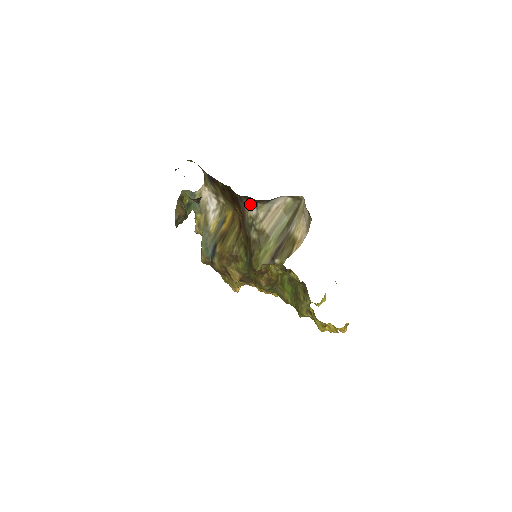
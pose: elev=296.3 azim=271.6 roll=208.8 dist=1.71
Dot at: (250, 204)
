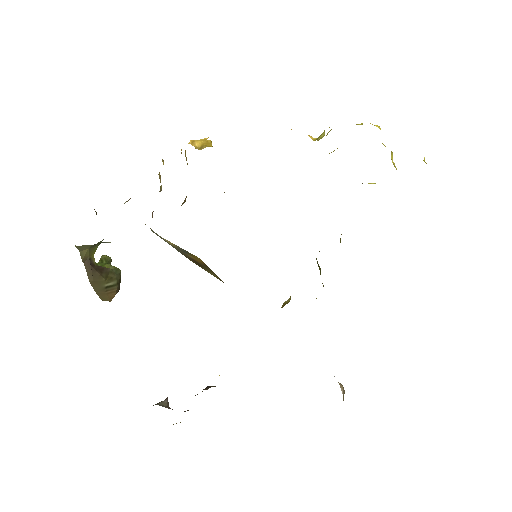
Dot at: occluded
